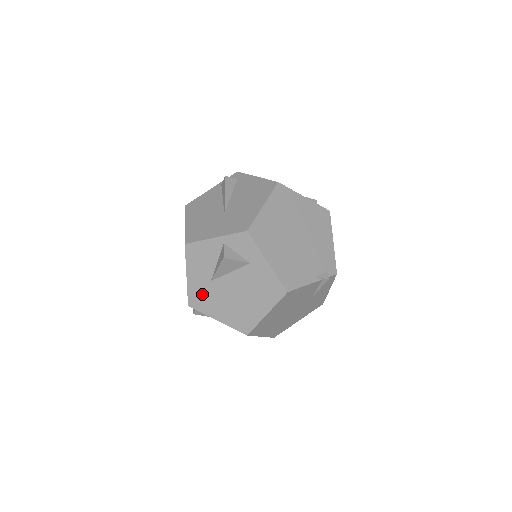
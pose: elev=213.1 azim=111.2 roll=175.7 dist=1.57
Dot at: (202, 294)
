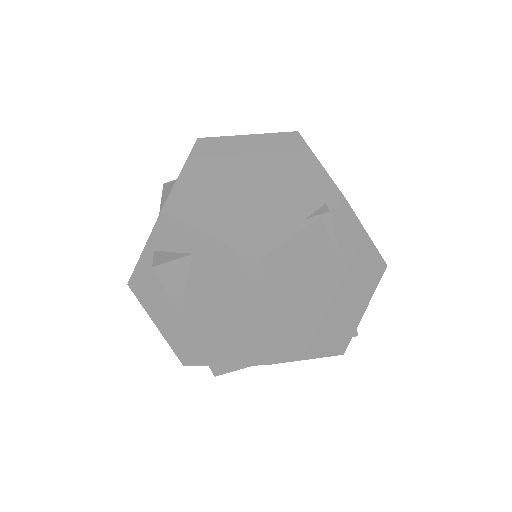
Dot at: (183, 339)
